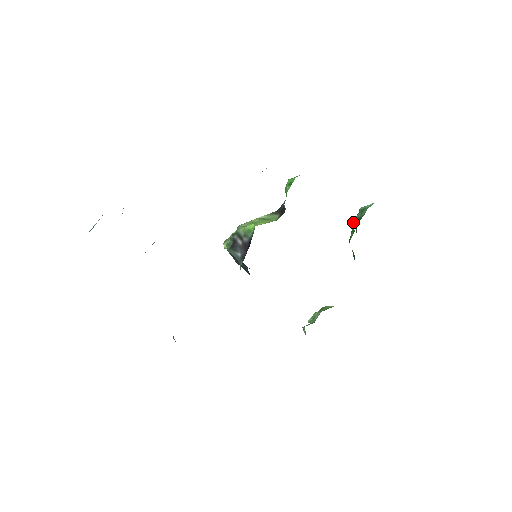
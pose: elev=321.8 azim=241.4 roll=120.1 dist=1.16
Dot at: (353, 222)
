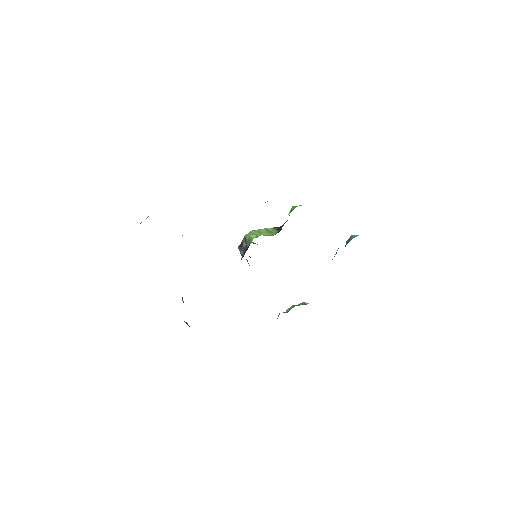
Dot at: occluded
